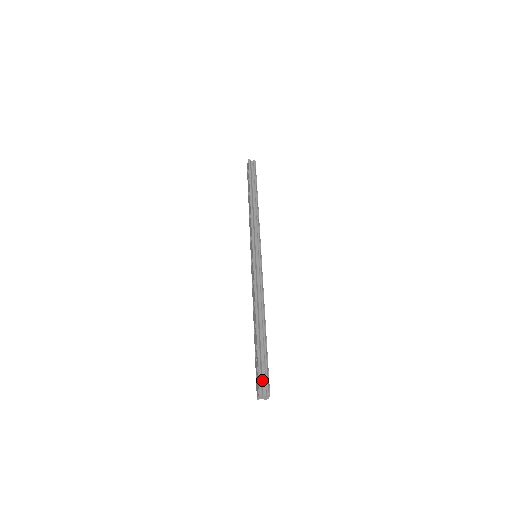
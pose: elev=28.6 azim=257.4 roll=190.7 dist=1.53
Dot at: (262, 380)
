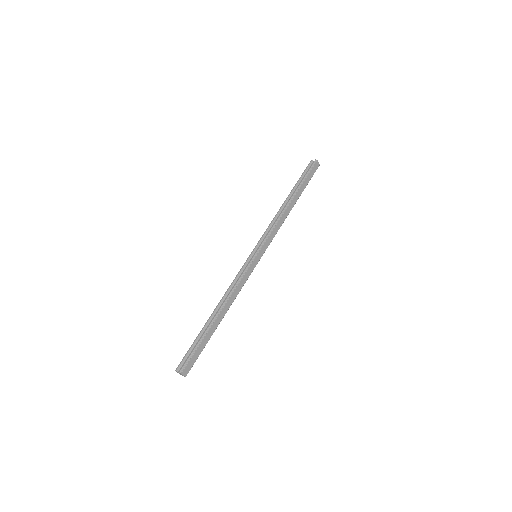
Dot at: (185, 360)
